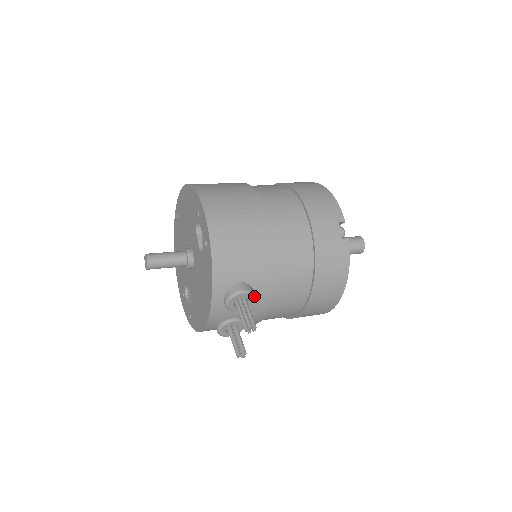
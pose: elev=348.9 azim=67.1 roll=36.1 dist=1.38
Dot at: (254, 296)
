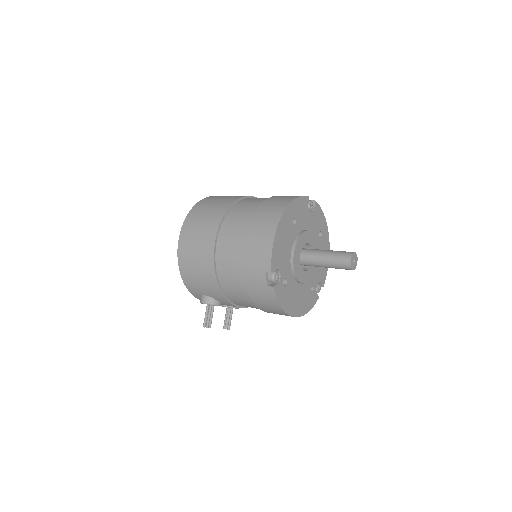
Dot at: (215, 305)
